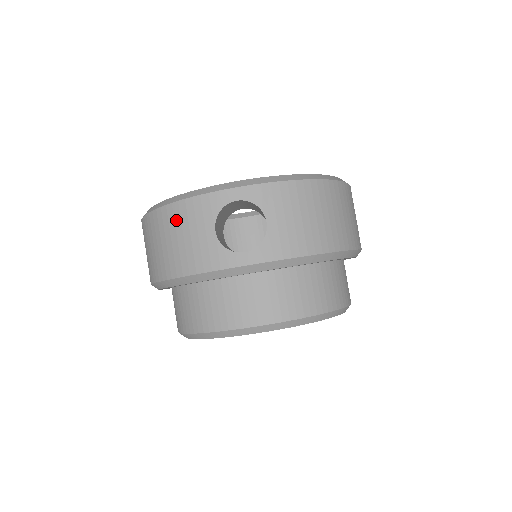
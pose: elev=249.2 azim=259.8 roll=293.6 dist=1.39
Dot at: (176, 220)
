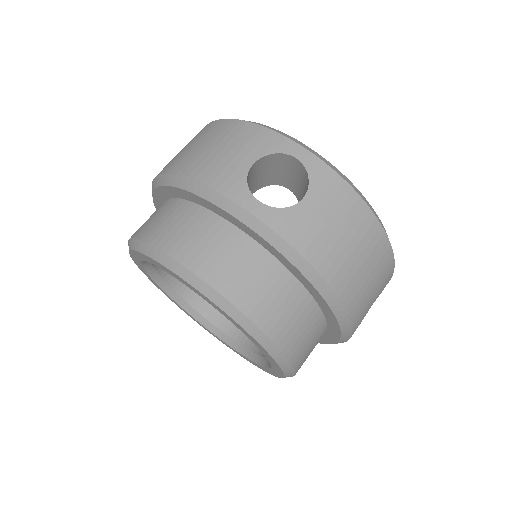
Dot at: (231, 133)
